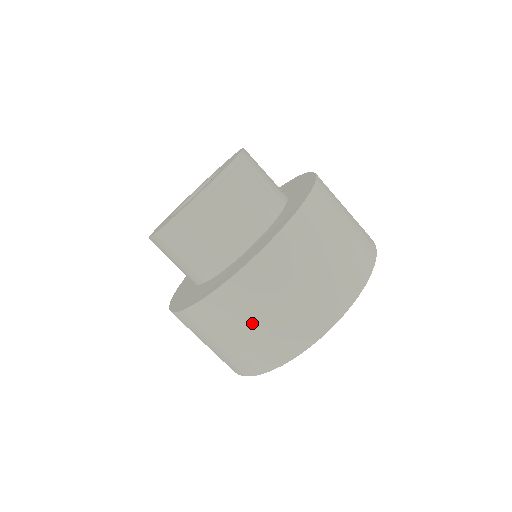
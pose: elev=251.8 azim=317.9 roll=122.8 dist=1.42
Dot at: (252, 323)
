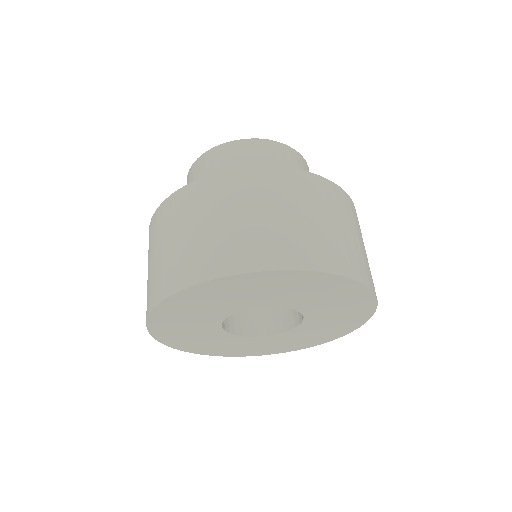
Dot at: (337, 222)
